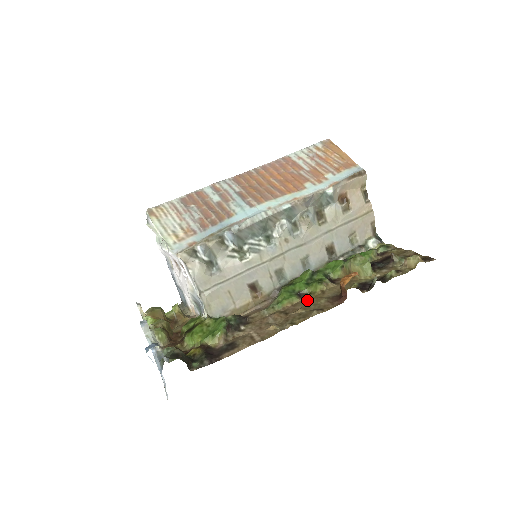
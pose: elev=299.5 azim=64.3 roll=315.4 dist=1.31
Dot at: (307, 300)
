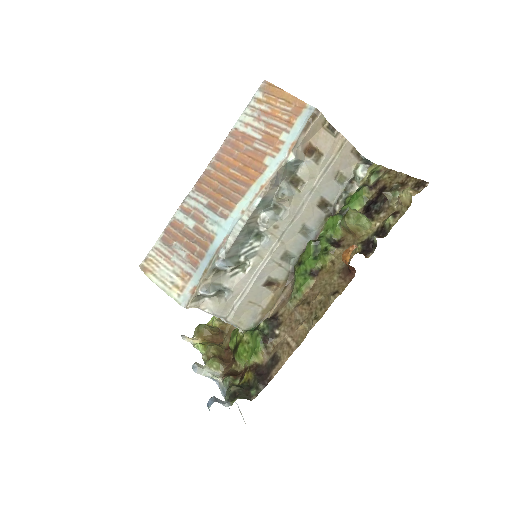
Dot at: (321, 279)
